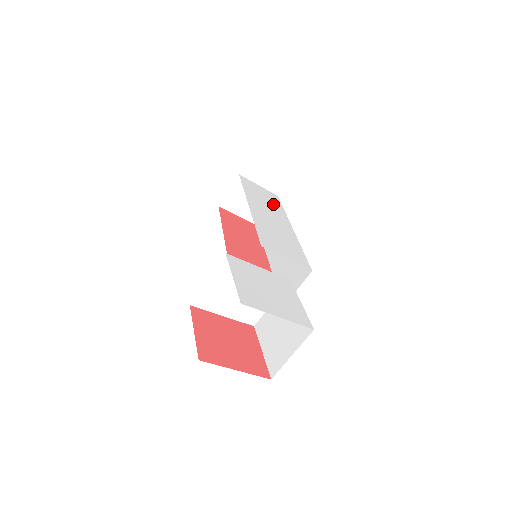
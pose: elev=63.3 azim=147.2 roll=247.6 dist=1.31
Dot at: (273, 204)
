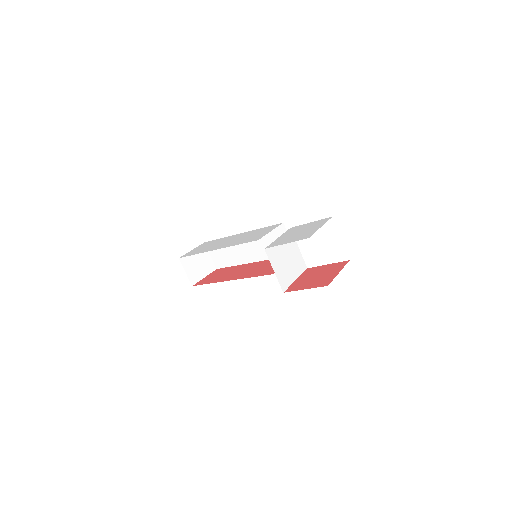
Dot at: occluded
